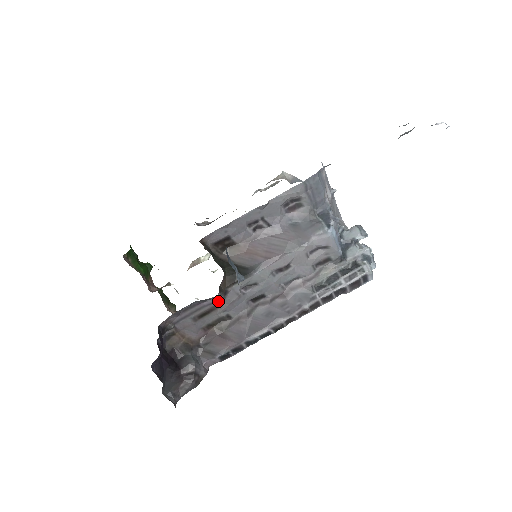
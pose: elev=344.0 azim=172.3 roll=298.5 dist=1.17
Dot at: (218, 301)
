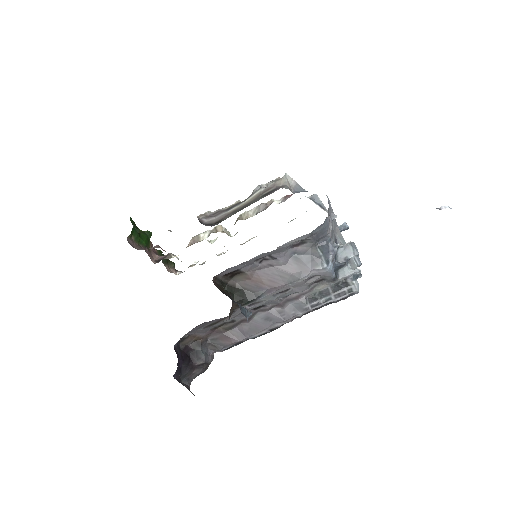
Dot at: occluded
